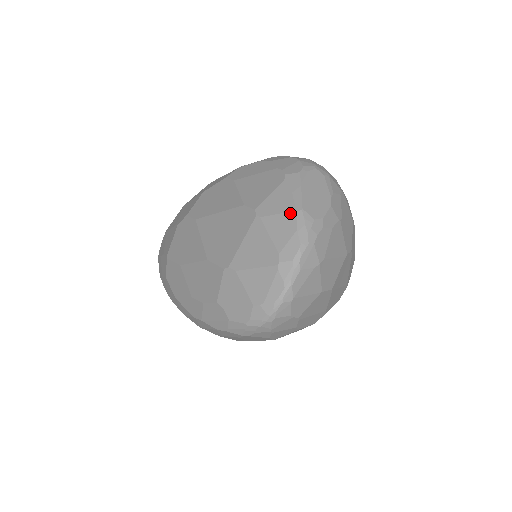
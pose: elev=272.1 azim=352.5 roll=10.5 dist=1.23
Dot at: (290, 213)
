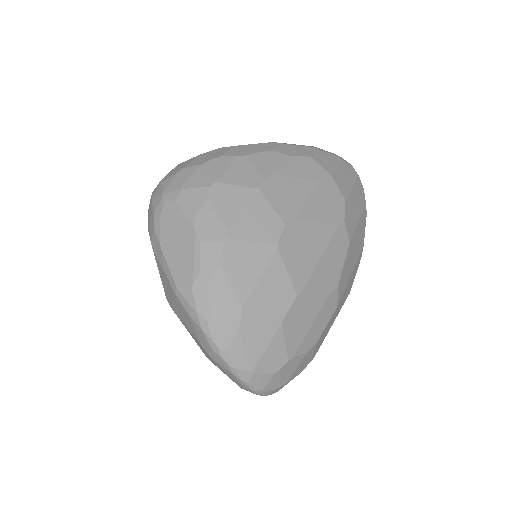
Dot at: (174, 297)
